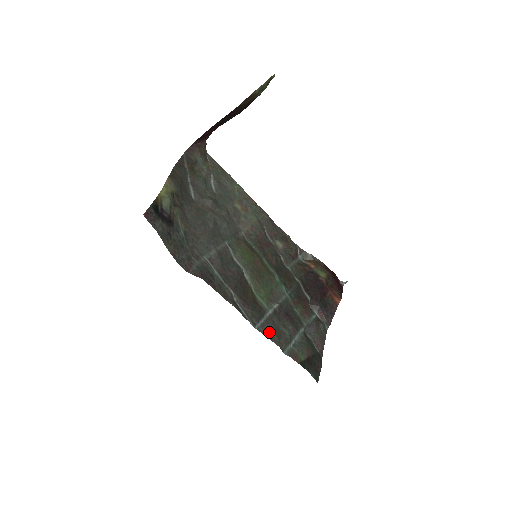
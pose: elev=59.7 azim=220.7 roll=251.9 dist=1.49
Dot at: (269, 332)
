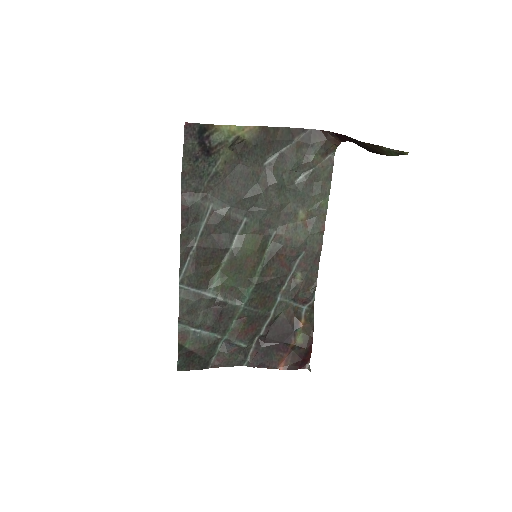
Dot at: (185, 300)
